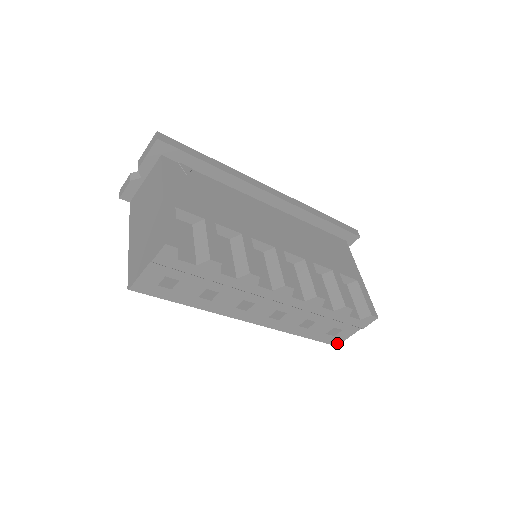
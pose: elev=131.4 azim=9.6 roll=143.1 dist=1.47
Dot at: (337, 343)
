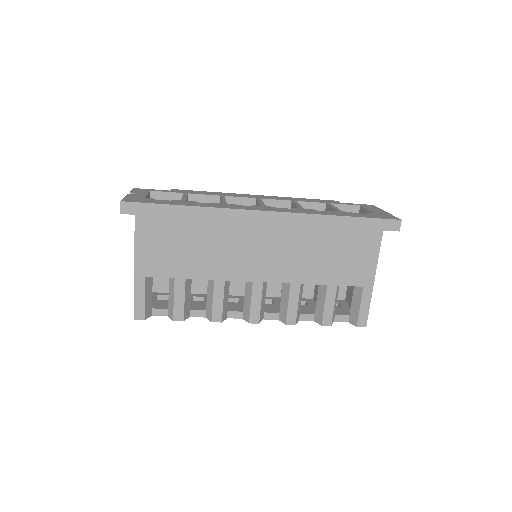
Dot at: occluded
